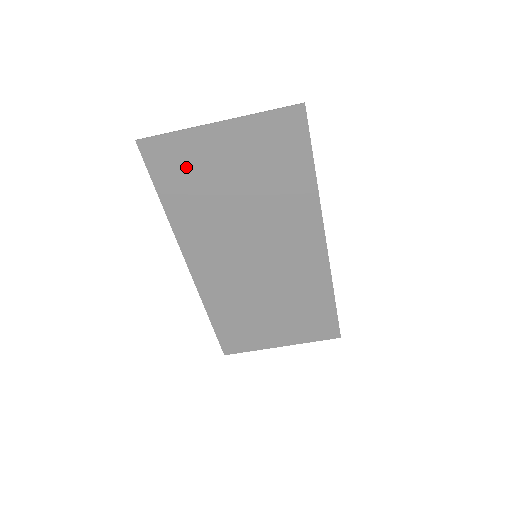
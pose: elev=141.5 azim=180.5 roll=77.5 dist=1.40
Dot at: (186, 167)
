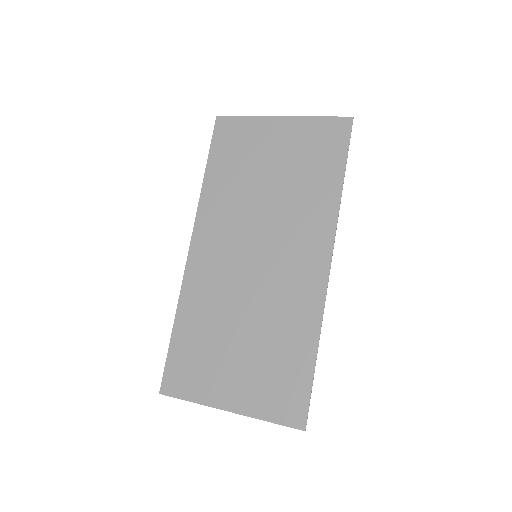
Dot at: (240, 146)
